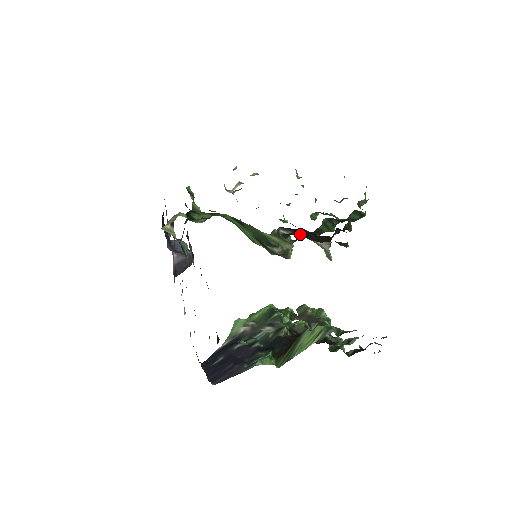
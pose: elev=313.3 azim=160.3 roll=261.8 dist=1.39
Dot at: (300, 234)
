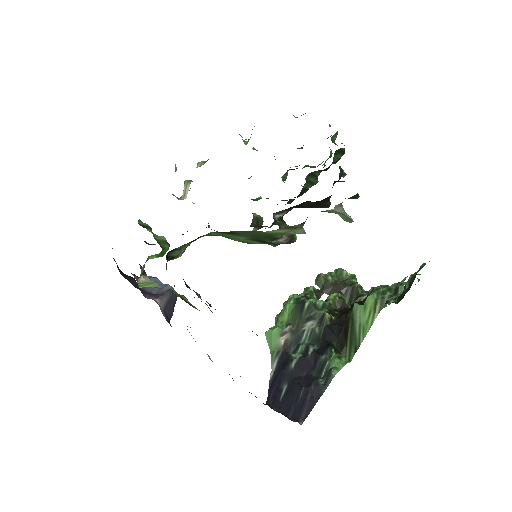
Dot at: occluded
